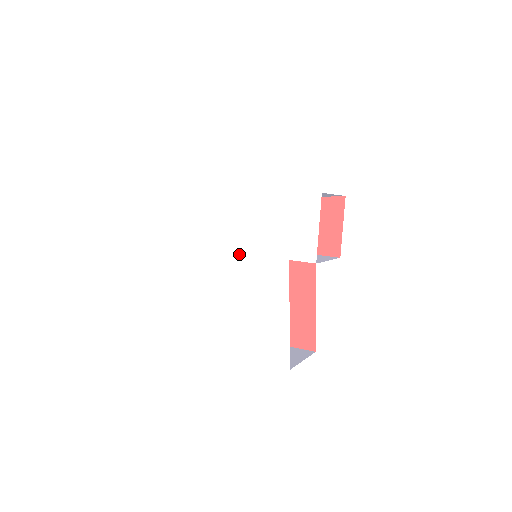
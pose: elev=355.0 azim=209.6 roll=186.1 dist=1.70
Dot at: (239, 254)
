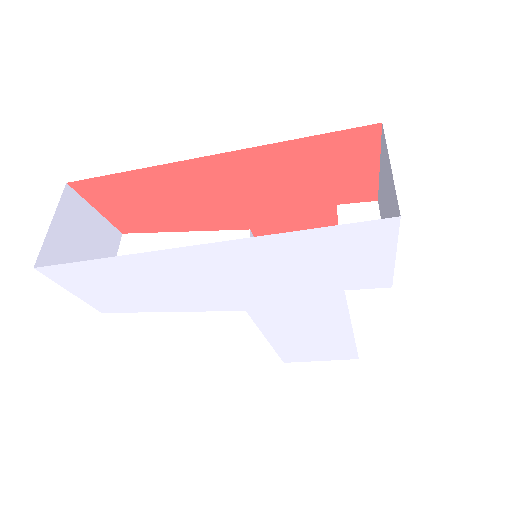
Dot at: (251, 297)
